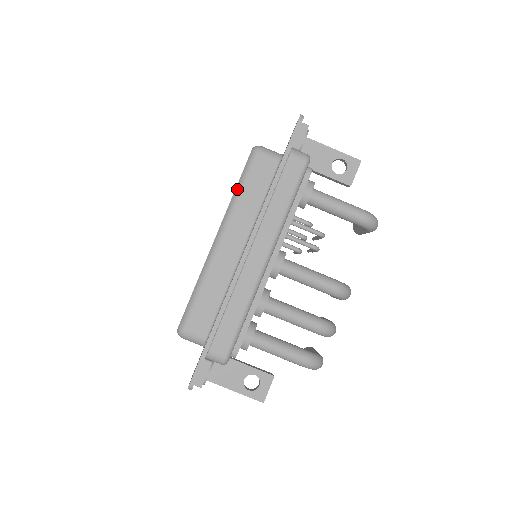
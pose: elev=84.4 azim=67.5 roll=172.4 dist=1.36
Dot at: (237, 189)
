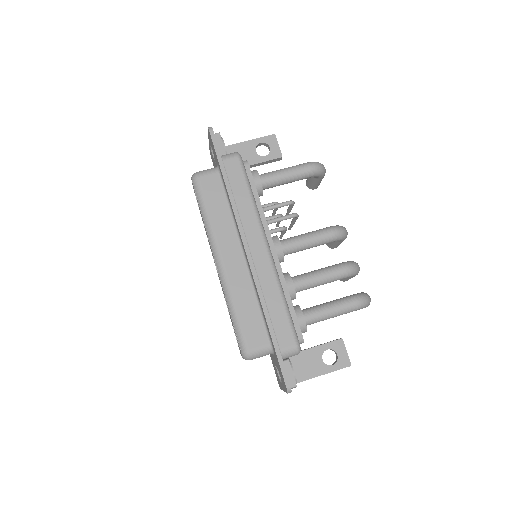
Dot at: (203, 215)
